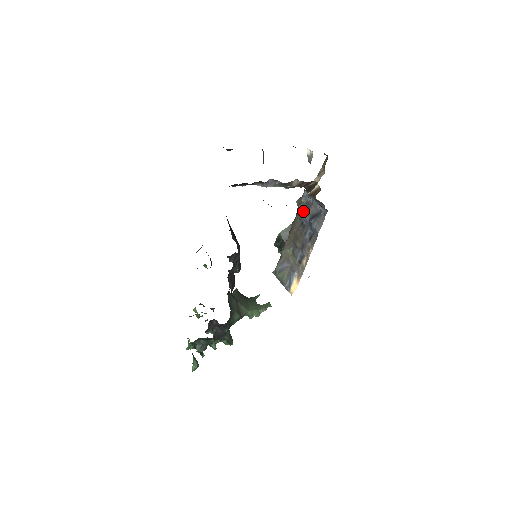
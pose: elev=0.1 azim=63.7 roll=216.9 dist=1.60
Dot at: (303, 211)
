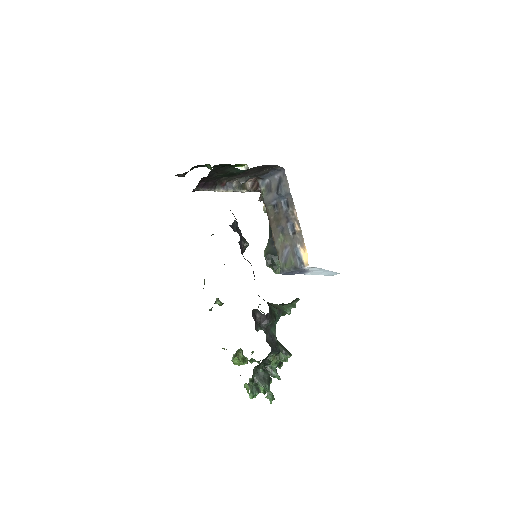
Dot at: (268, 195)
